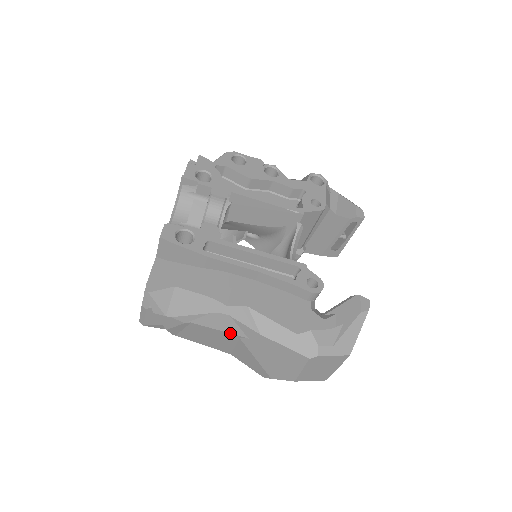
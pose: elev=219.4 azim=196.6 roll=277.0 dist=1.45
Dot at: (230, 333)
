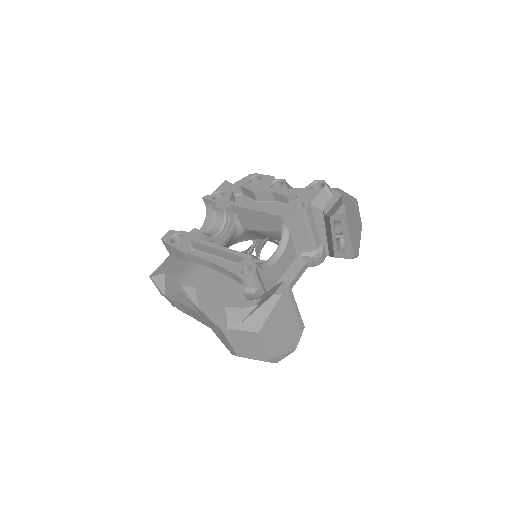
Dot at: (192, 309)
